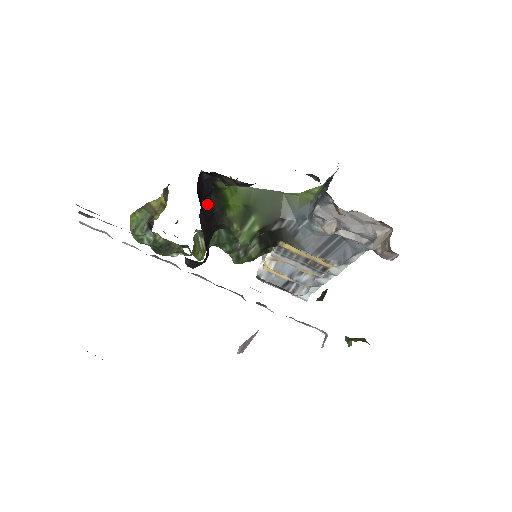
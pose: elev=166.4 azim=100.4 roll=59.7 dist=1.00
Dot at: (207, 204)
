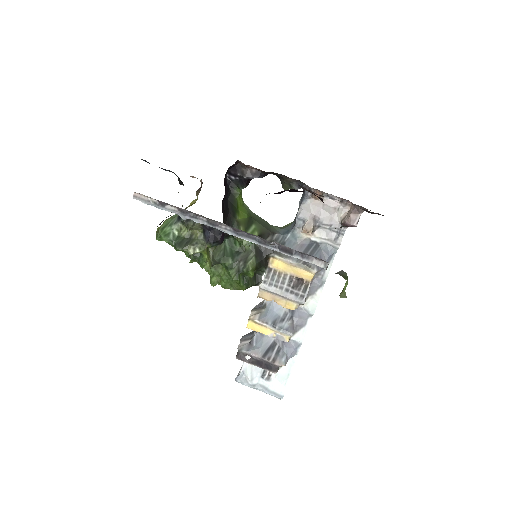
Dot at: (225, 203)
